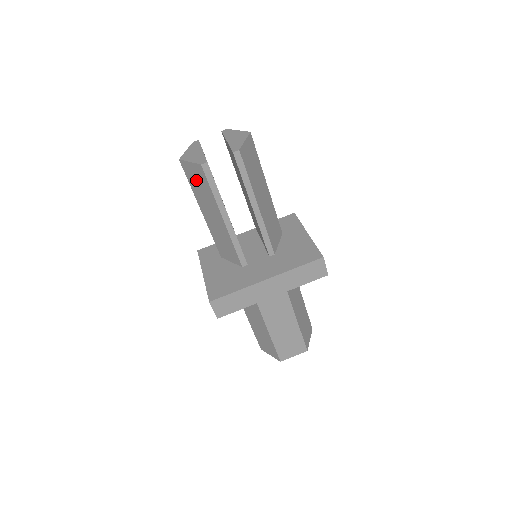
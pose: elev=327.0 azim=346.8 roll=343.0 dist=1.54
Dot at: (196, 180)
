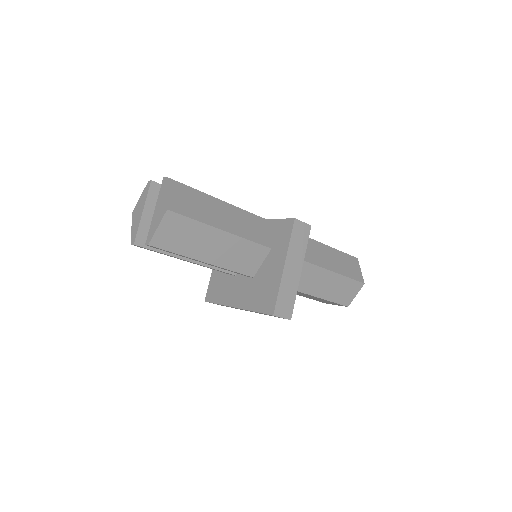
Dot at: occluded
